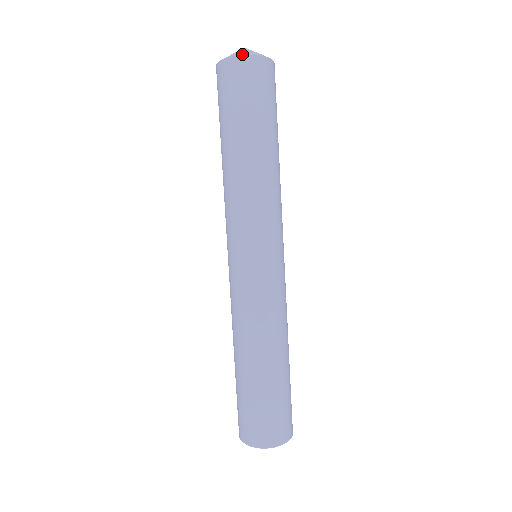
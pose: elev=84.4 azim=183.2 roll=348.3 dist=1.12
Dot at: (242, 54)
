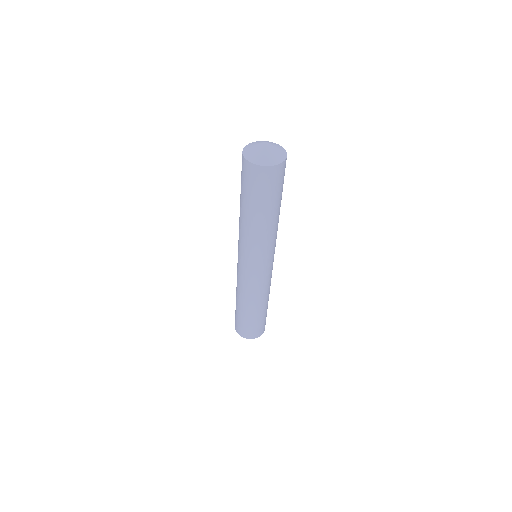
Dot at: (250, 160)
